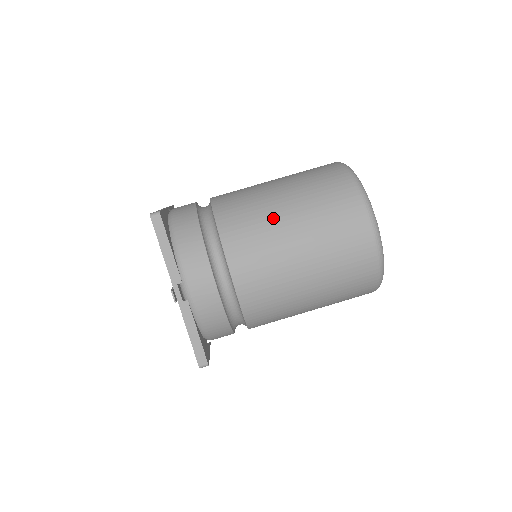
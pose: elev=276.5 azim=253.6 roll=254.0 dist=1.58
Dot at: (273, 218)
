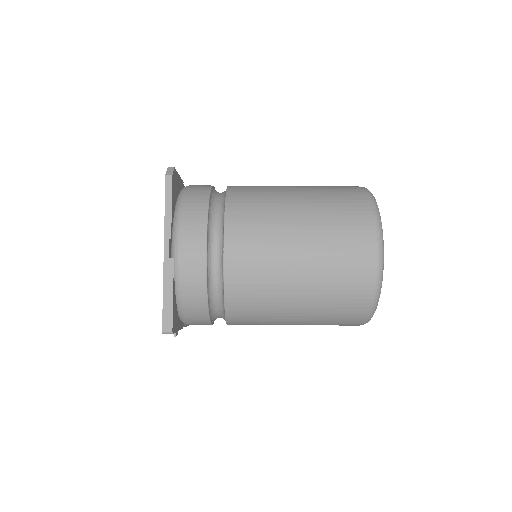
Dot at: (280, 316)
